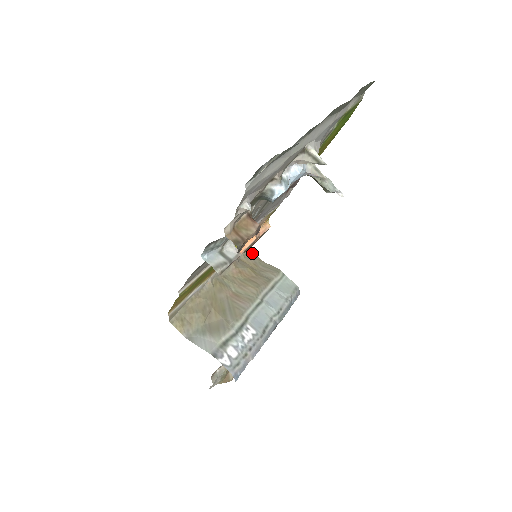
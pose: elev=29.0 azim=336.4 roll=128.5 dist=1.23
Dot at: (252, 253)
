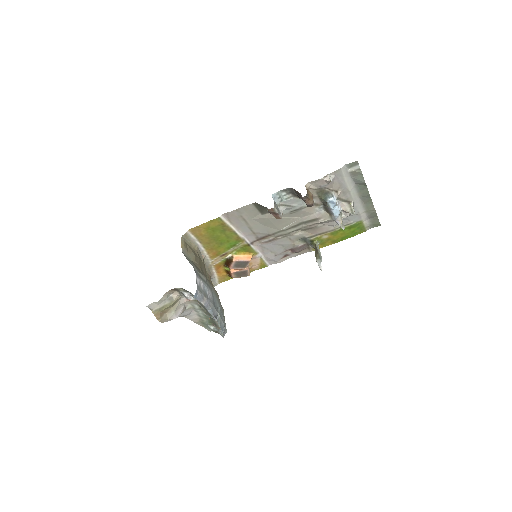
Dot at: occluded
